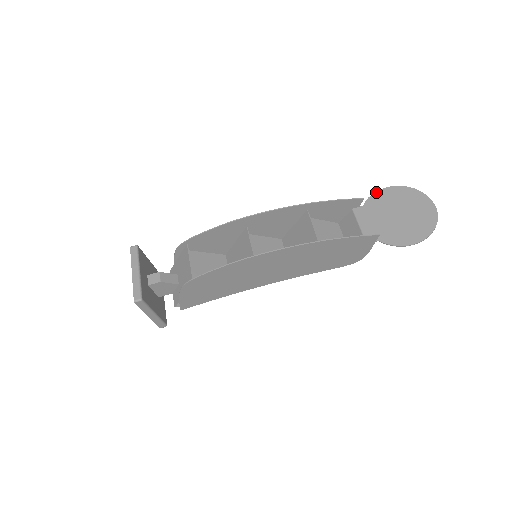
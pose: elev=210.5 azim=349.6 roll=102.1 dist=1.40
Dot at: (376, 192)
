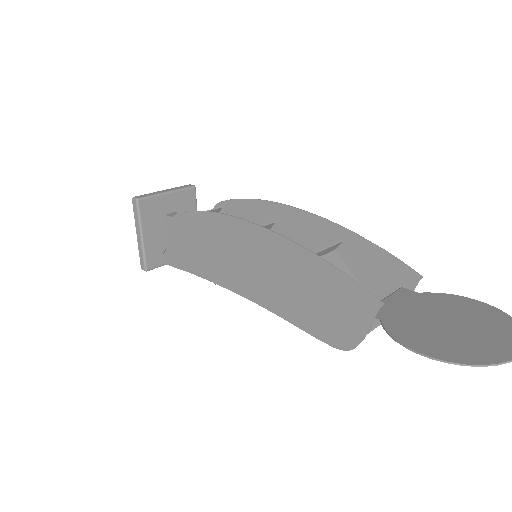
Dot at: (456, 295)
